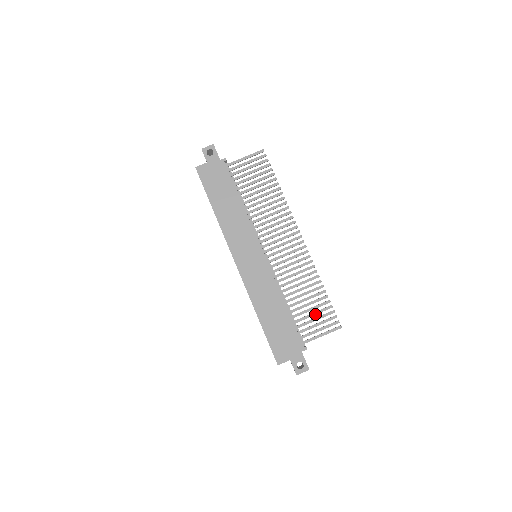
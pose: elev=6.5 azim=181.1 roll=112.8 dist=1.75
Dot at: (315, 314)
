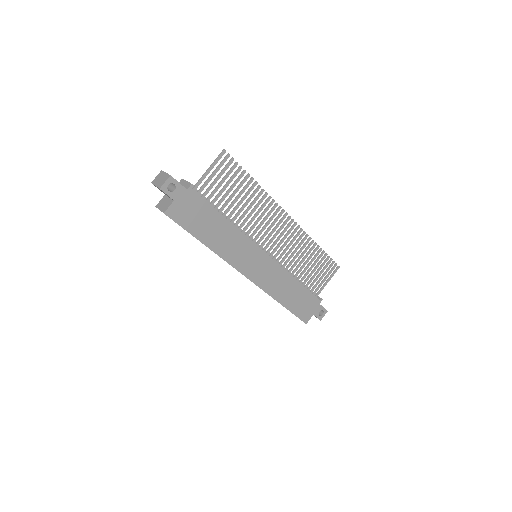
Dot at: occluded
